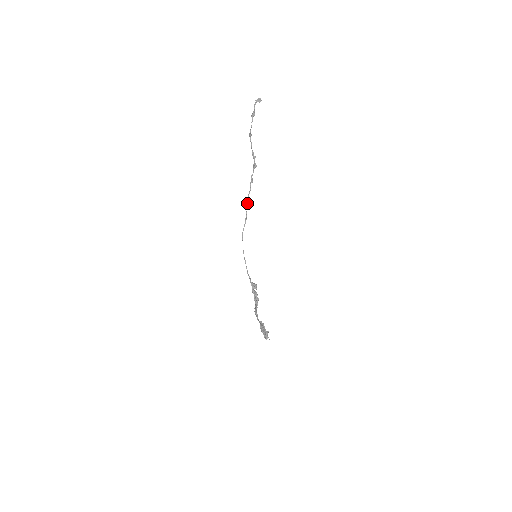
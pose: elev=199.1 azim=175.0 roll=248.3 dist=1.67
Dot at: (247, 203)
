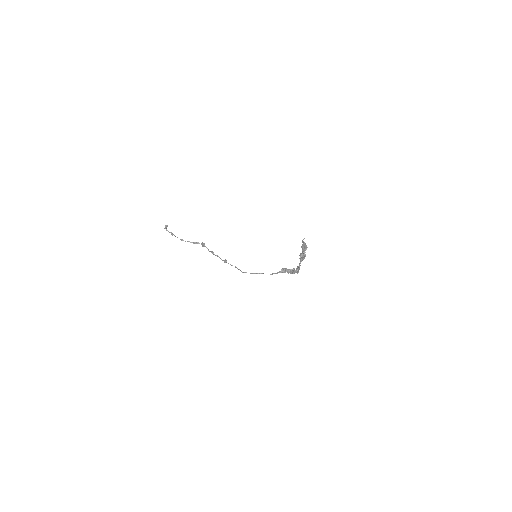
Dot at: (225, 262)
